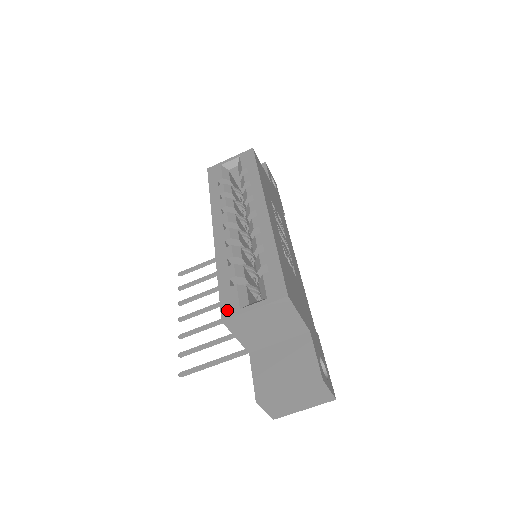
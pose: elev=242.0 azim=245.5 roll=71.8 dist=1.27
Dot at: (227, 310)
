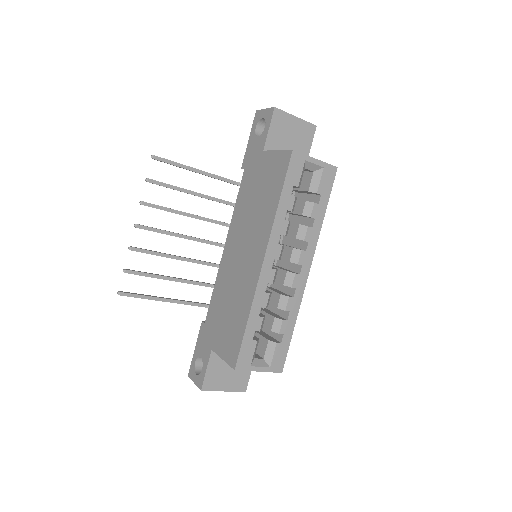
Dot at: (242, 362)
